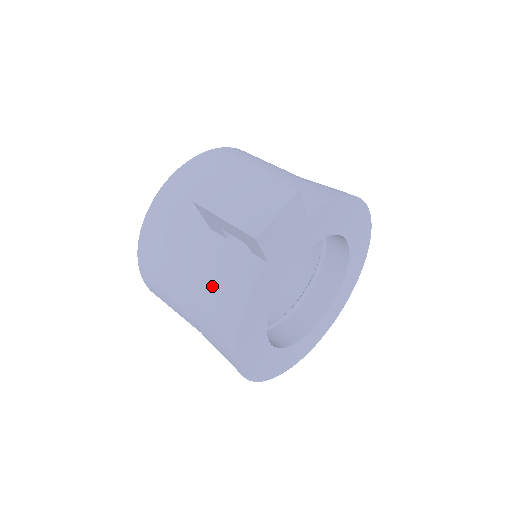
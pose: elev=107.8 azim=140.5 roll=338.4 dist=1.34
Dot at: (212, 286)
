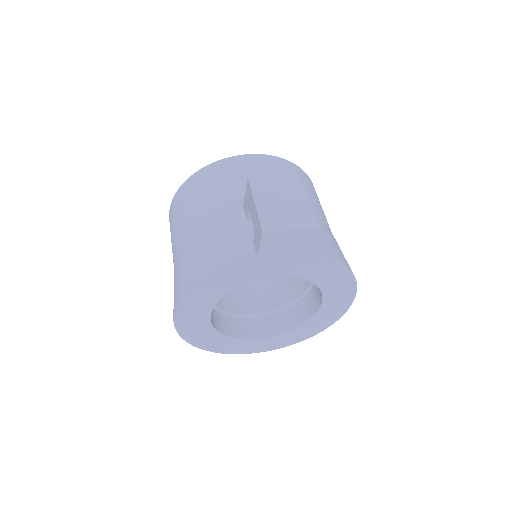
Dot at: (210, 241)
